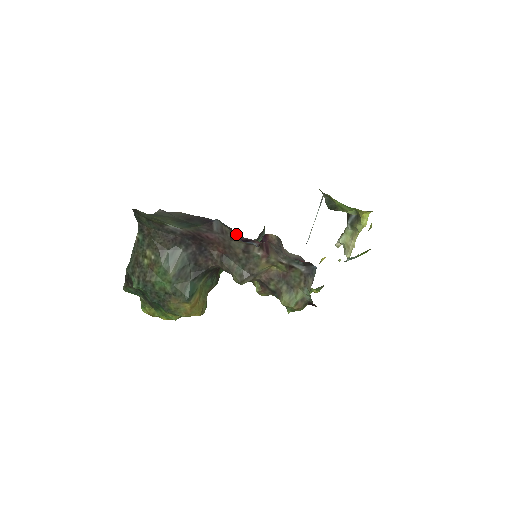
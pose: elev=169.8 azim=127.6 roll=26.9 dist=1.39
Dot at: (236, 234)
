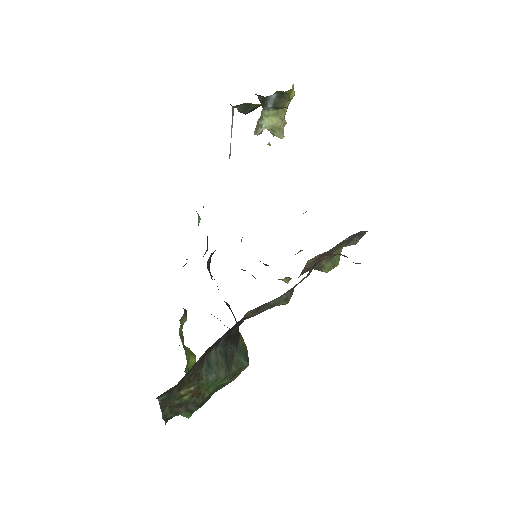
Dot at: occluded
